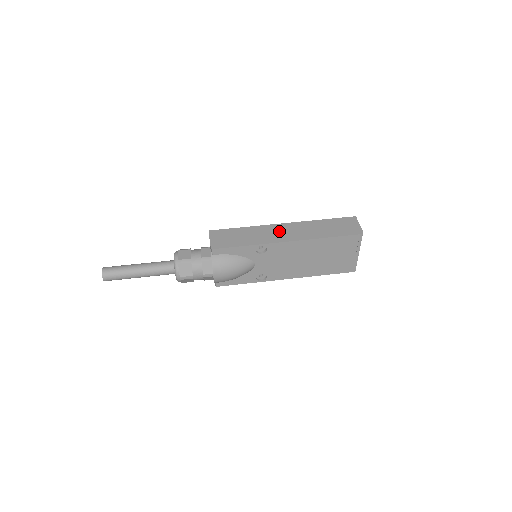
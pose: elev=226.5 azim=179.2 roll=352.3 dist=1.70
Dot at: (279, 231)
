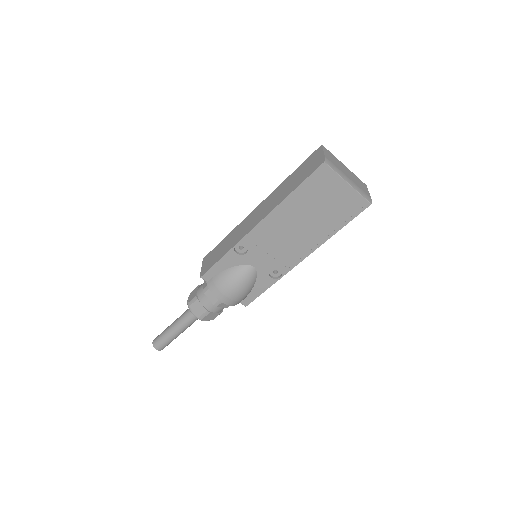
Dot at: (251, 219)
